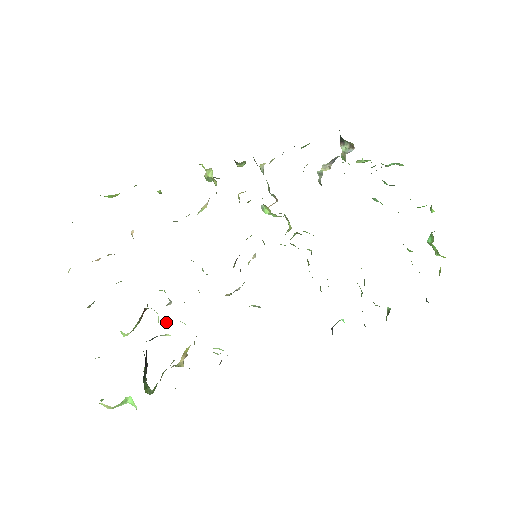
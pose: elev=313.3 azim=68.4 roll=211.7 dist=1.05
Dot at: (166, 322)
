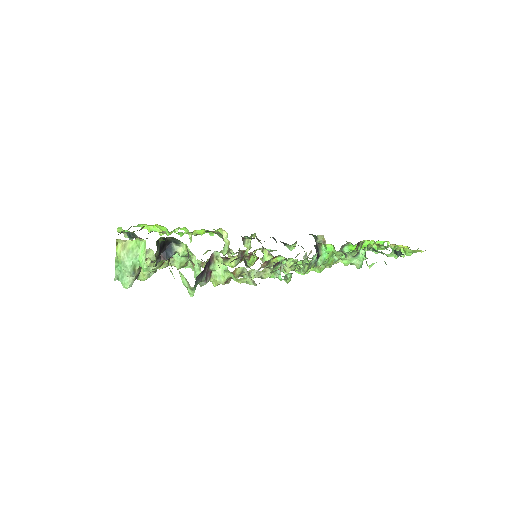
Dot at: (181, 265)
